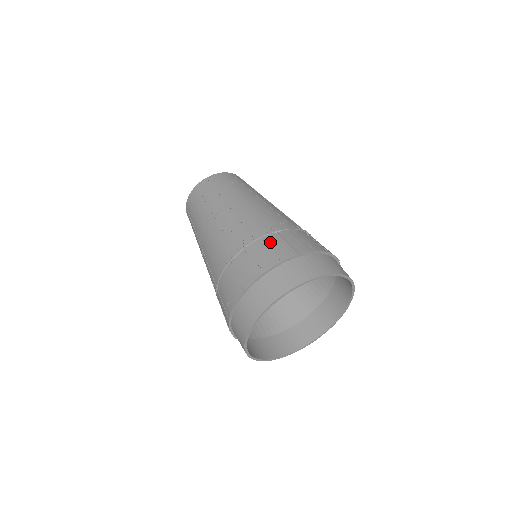
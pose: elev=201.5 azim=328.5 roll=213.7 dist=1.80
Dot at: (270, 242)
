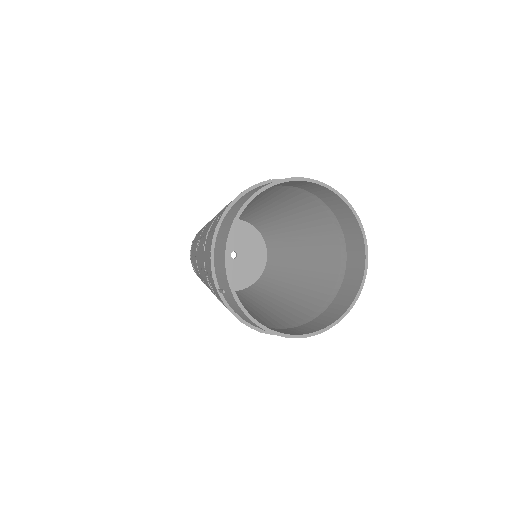
Dot at: occluded
